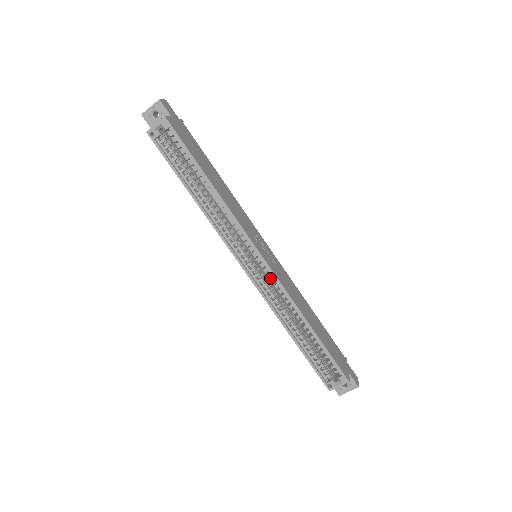
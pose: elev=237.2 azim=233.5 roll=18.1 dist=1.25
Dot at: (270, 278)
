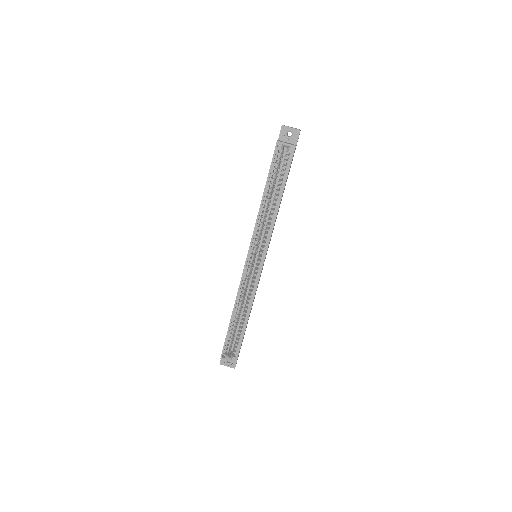
Dot at: (253, 276)
